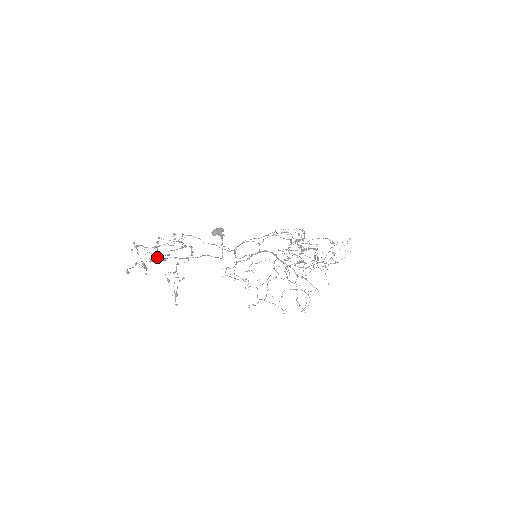
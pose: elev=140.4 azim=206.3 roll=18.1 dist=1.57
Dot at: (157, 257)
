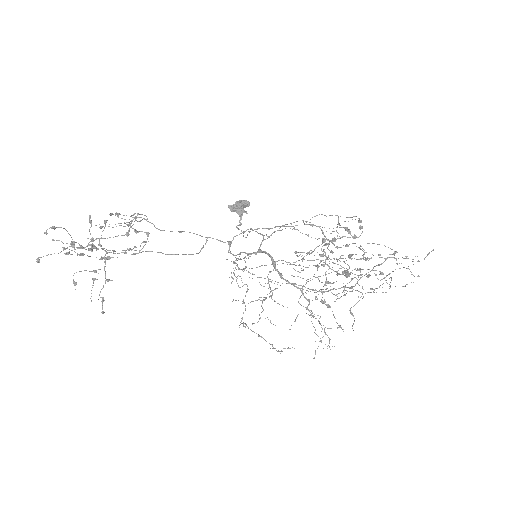
Dot at: (72, 247)
